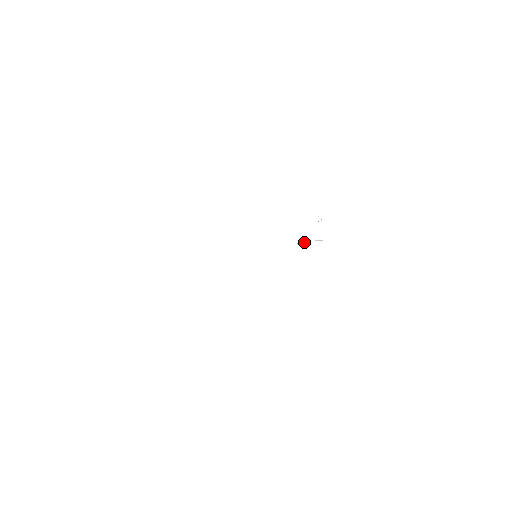
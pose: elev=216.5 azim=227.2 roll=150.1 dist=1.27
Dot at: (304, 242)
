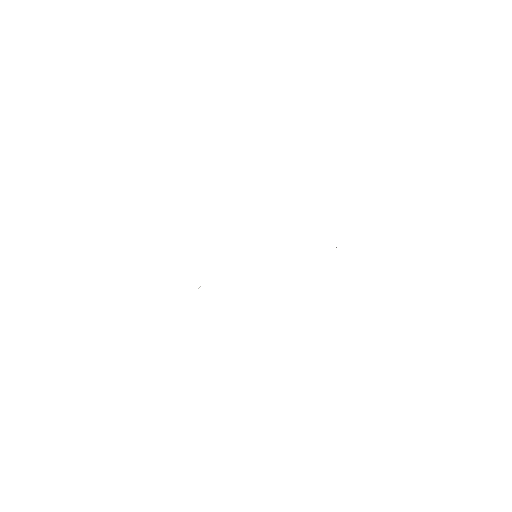
Dot at: occluded
